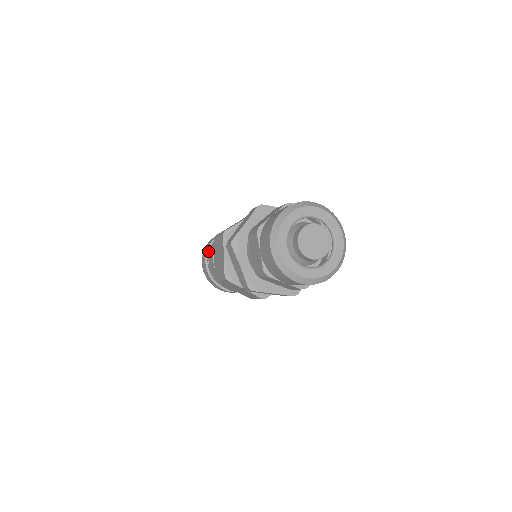
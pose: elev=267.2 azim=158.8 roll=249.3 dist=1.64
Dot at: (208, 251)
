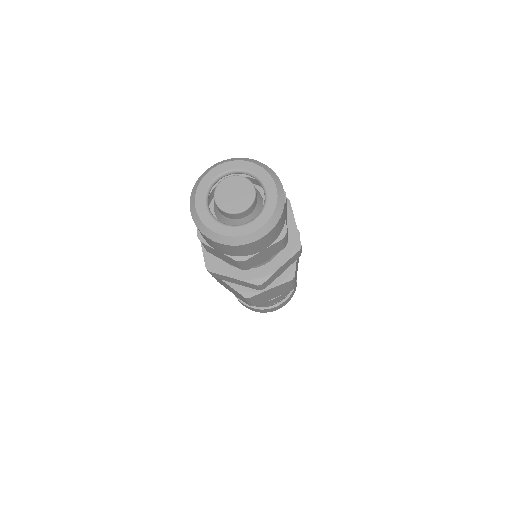
Dot at: occluded
